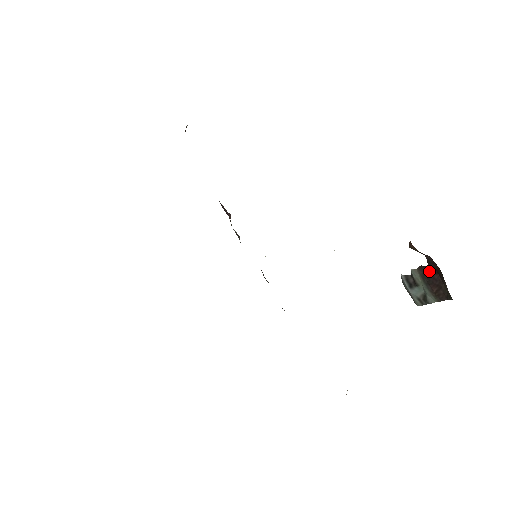
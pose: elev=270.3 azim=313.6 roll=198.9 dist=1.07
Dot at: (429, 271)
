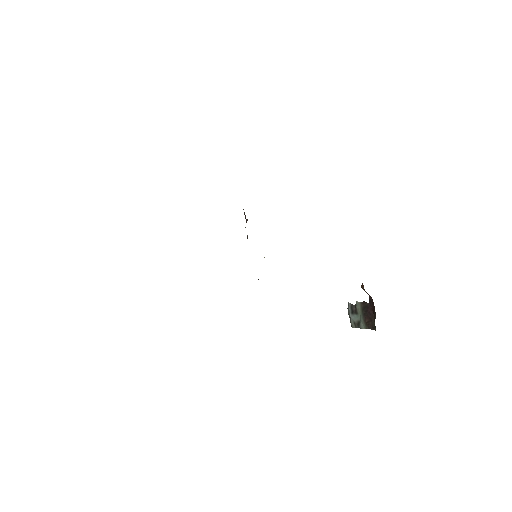
Dot at: (368, 307)
